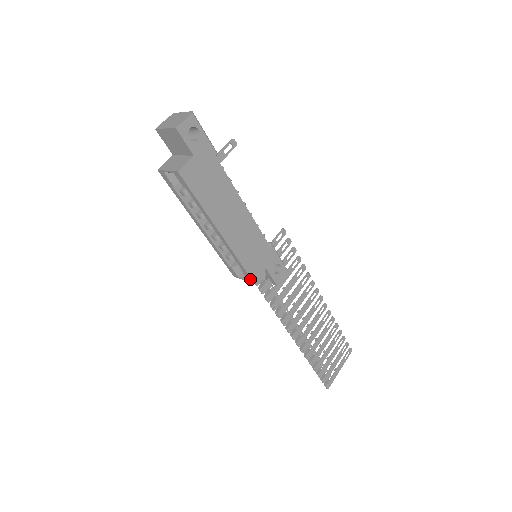
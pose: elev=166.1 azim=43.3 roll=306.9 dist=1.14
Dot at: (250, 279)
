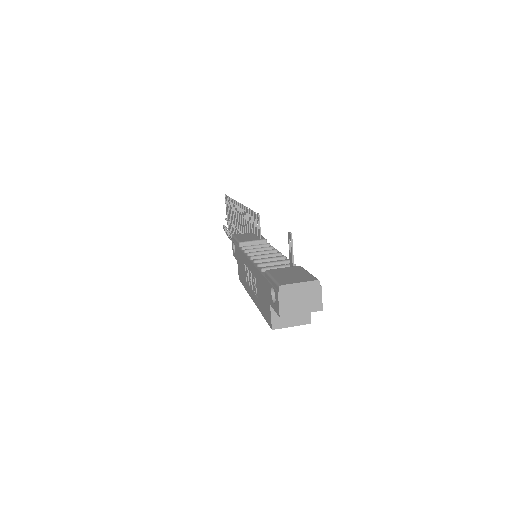
Dot at: occluded
